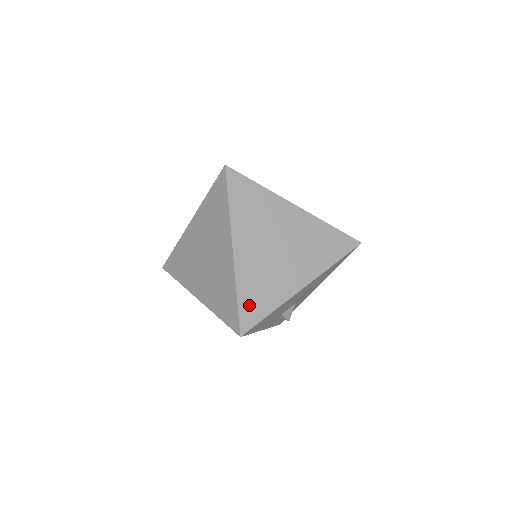
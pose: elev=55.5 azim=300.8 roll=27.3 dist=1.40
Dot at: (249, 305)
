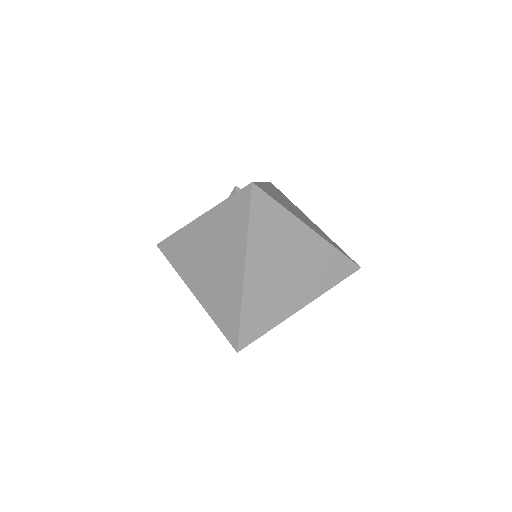
Dot at: (250, 324)
